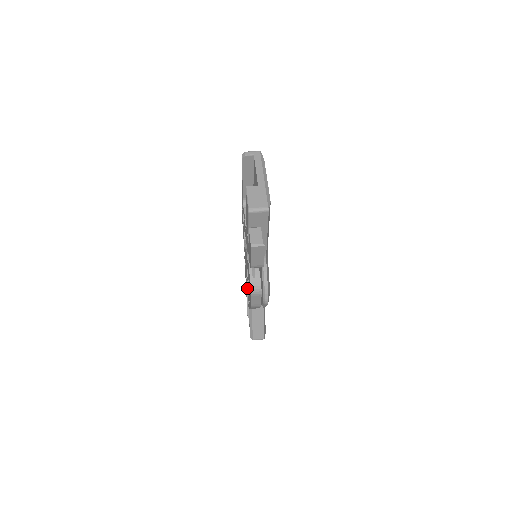
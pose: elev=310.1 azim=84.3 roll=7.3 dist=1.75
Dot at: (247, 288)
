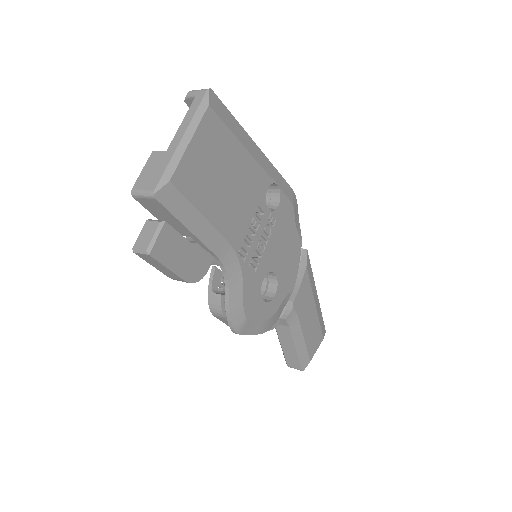
Dot at: occluded
